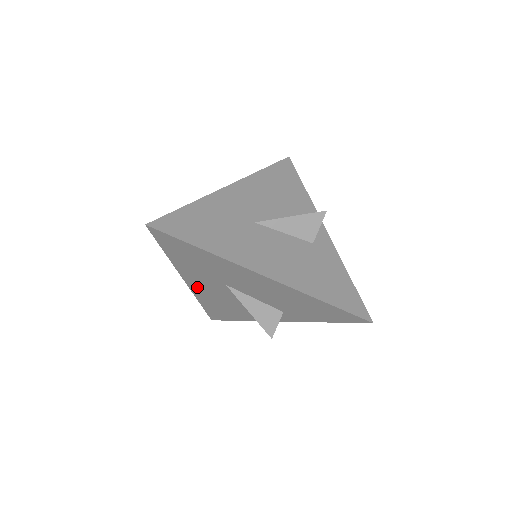
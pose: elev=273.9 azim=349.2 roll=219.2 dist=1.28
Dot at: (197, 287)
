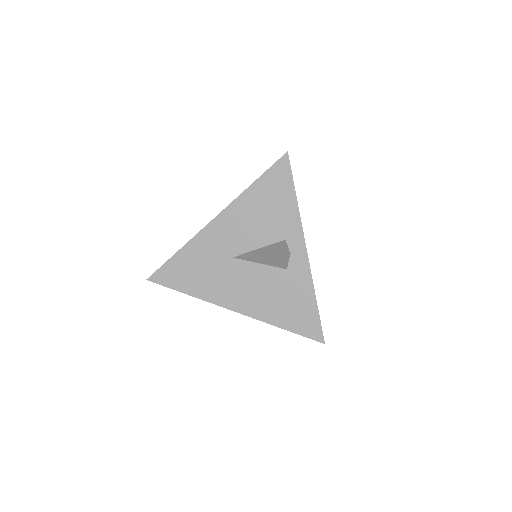
Dot at: occluded
